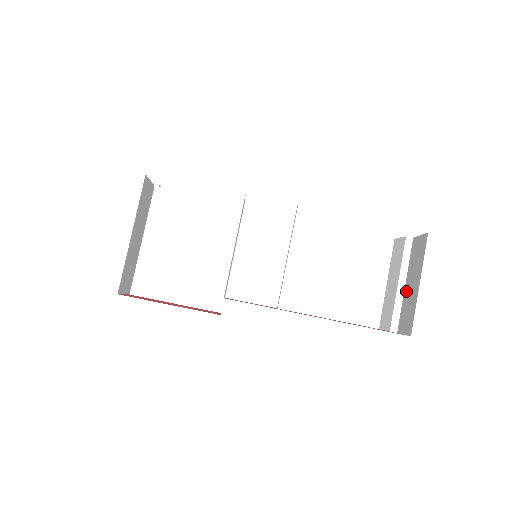
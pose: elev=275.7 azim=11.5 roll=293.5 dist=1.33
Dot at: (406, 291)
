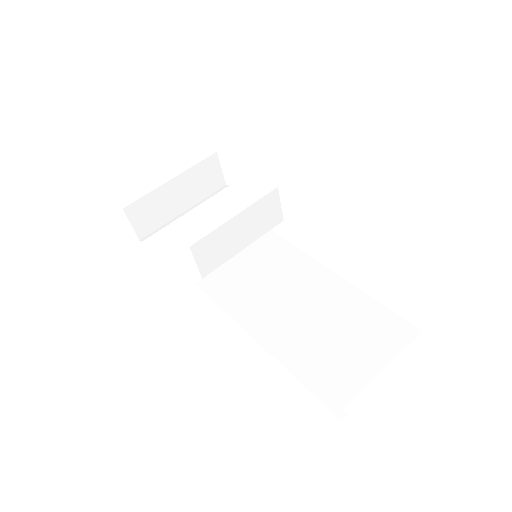
Dot at: occluded
